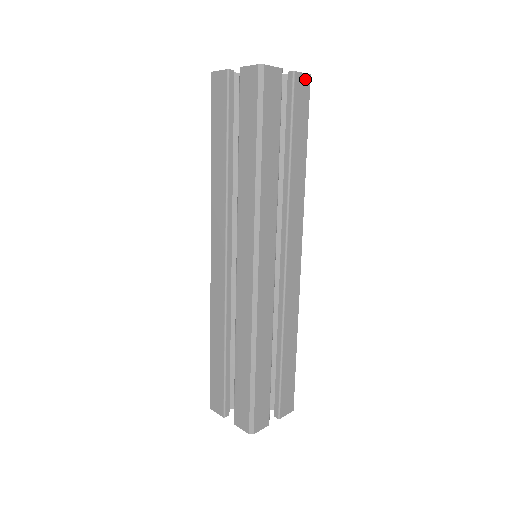
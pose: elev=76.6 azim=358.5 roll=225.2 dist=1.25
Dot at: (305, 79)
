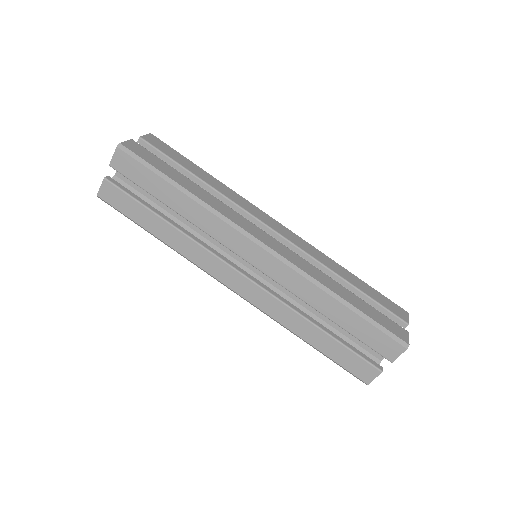
Dot at: (151, 137)
